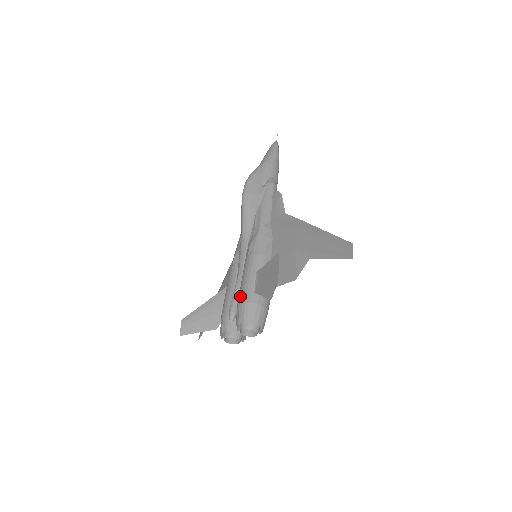
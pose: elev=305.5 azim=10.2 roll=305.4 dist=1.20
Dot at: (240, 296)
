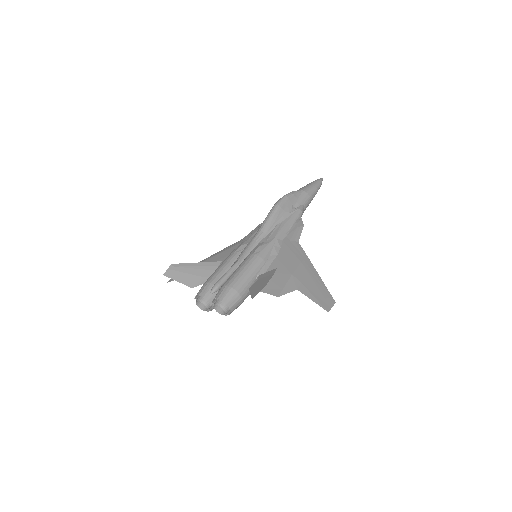
Dot at: (230, 280)
